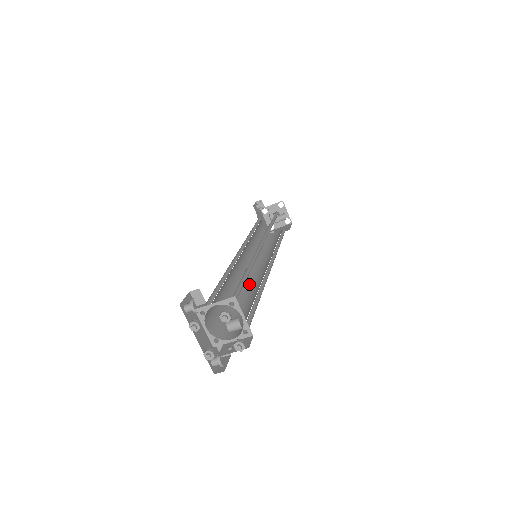
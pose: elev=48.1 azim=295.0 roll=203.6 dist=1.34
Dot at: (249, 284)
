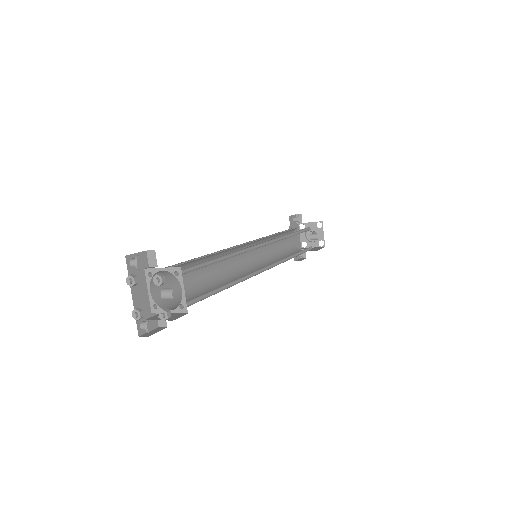
Dot at: (233, 277)
